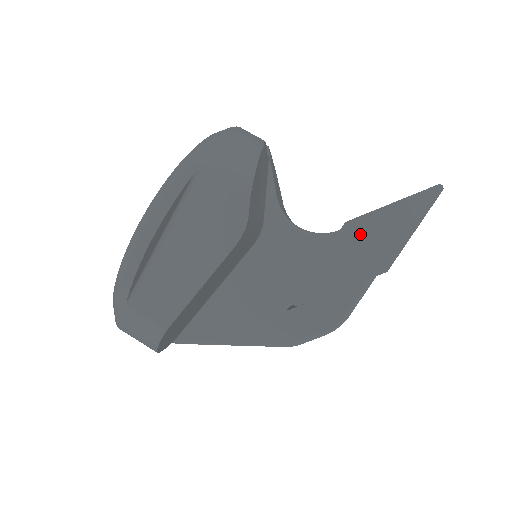
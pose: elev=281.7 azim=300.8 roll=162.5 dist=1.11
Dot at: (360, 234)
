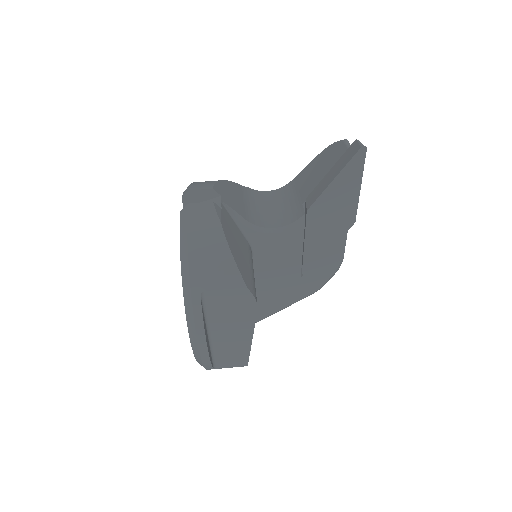
Dot at: (322, 212)
